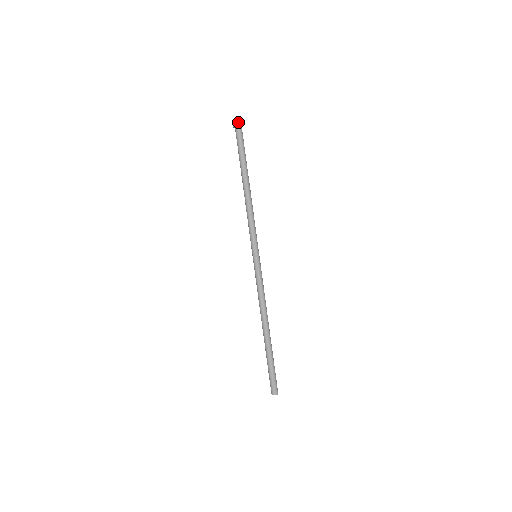
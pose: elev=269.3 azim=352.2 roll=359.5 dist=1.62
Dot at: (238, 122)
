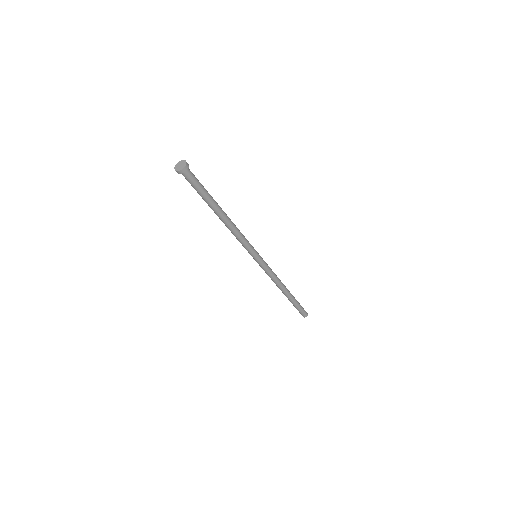
Dot at: (178, 171)
